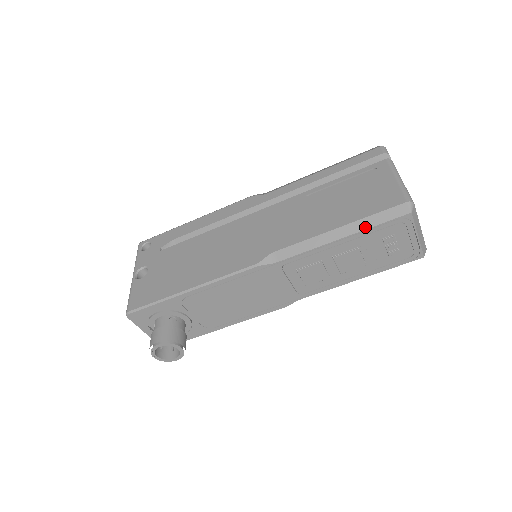
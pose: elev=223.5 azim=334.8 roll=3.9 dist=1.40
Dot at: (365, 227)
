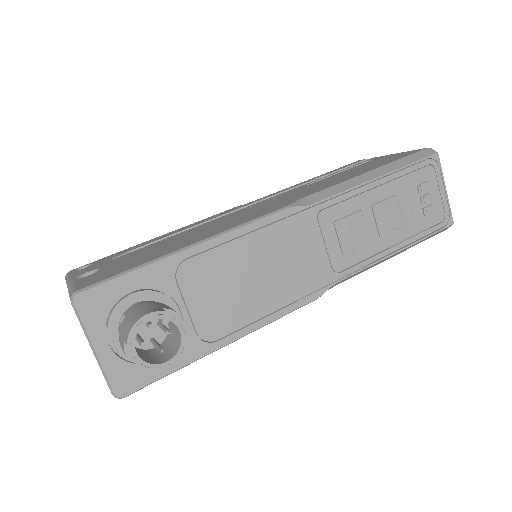
Dot at: (399, 166)
